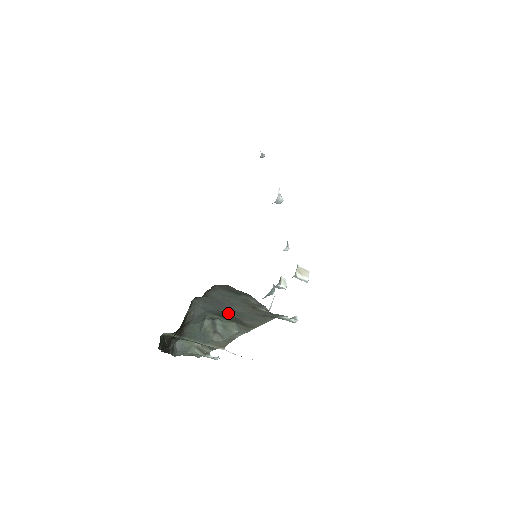
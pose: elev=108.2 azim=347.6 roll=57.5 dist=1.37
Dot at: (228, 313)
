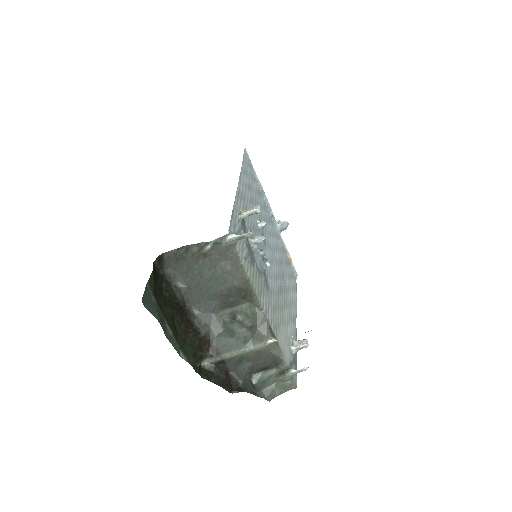
Dot at: (217, 291)
